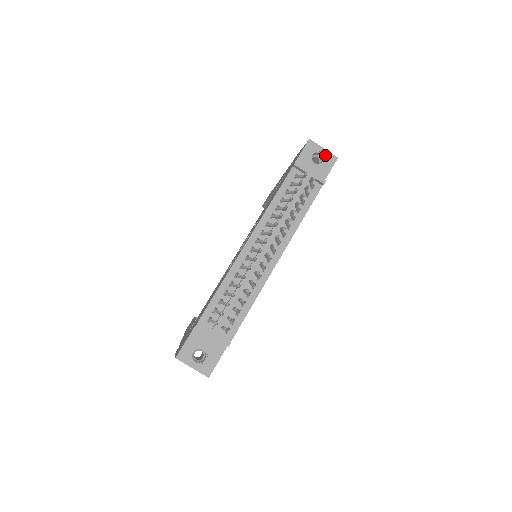
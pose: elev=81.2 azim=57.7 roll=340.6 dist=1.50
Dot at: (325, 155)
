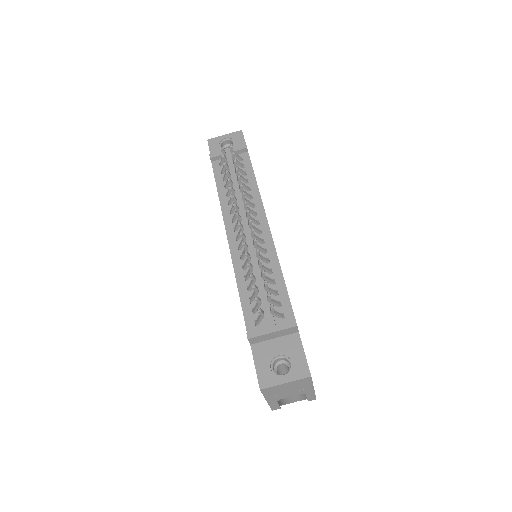
Dot at: (230, 137)
